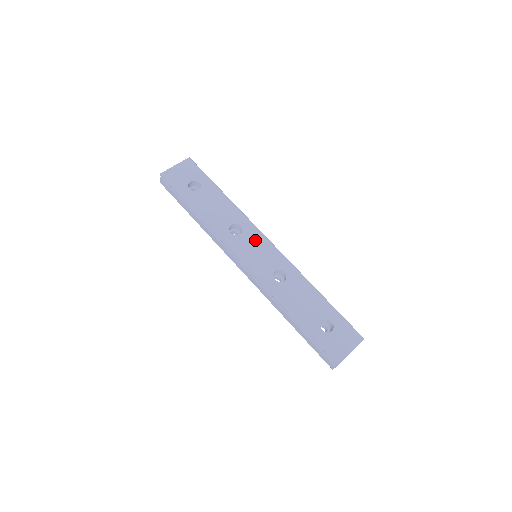
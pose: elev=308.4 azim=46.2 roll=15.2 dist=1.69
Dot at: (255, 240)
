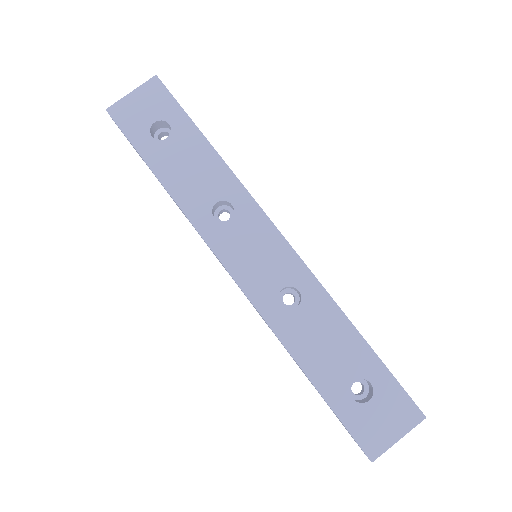
Dot at: (254, 231)
